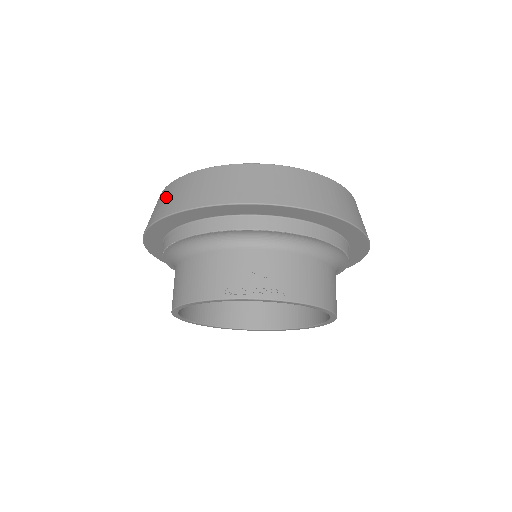
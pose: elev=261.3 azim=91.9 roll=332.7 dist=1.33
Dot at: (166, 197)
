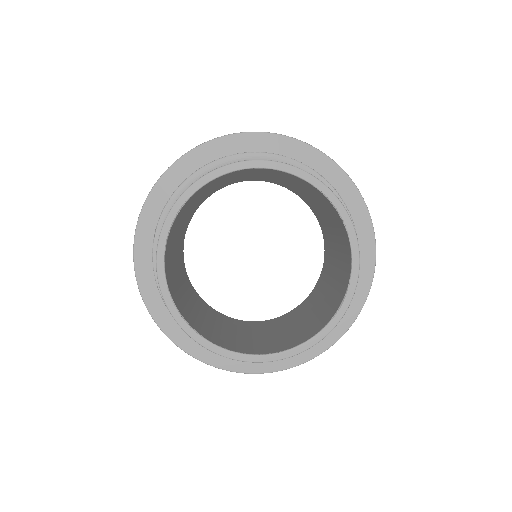
Dot at: occluded
